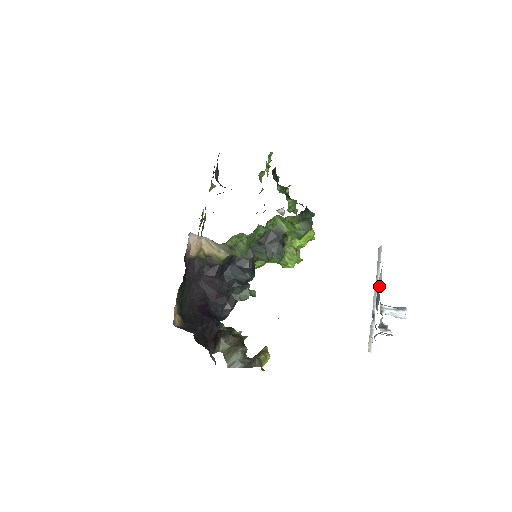
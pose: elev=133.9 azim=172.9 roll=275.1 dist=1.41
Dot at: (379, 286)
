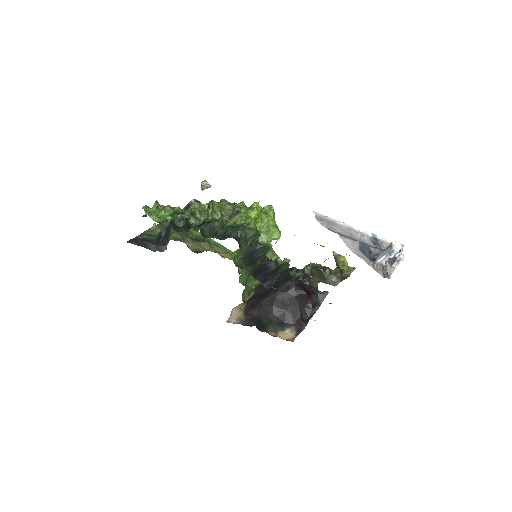
Dot at: (355, 242)
